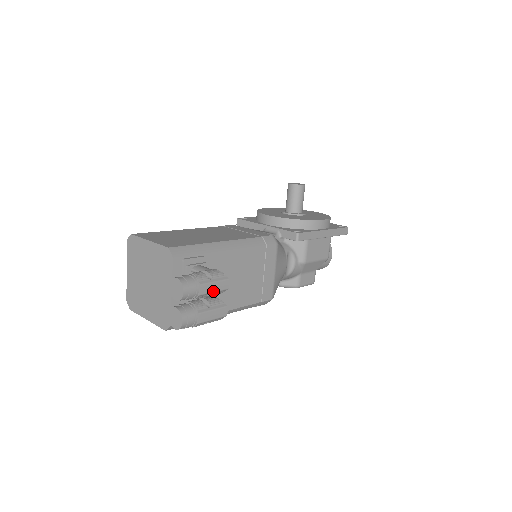
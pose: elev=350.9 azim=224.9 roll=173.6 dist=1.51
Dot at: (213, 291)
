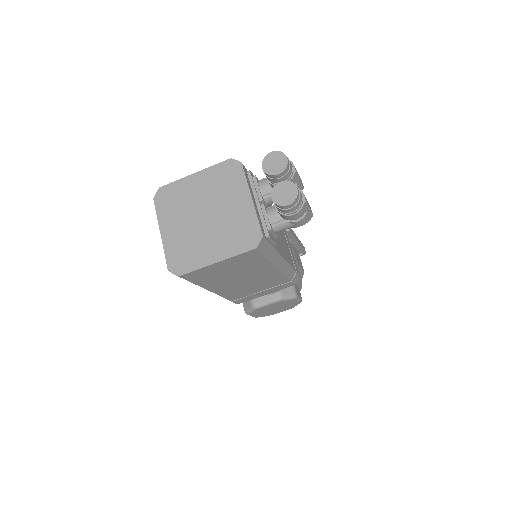
Dot at: (299, 179)
